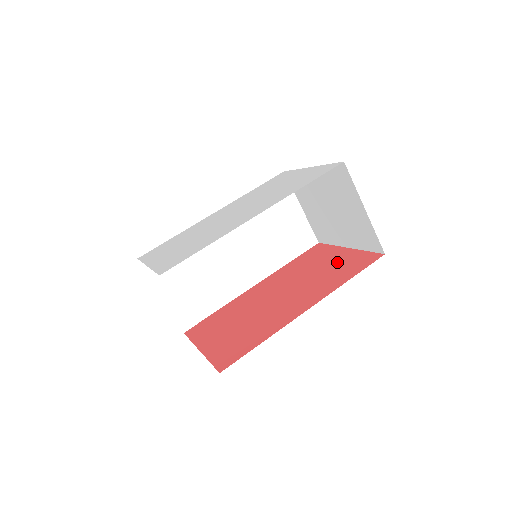
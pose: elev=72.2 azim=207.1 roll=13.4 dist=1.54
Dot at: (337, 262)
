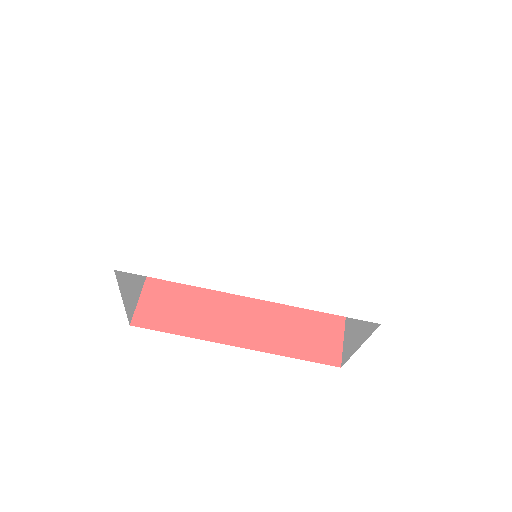
Dot at: (318, 313)
